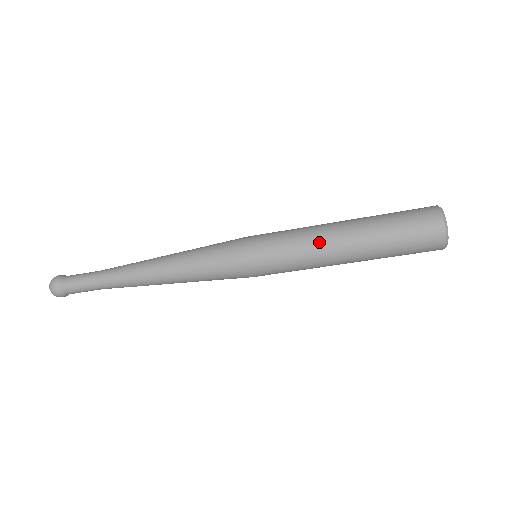
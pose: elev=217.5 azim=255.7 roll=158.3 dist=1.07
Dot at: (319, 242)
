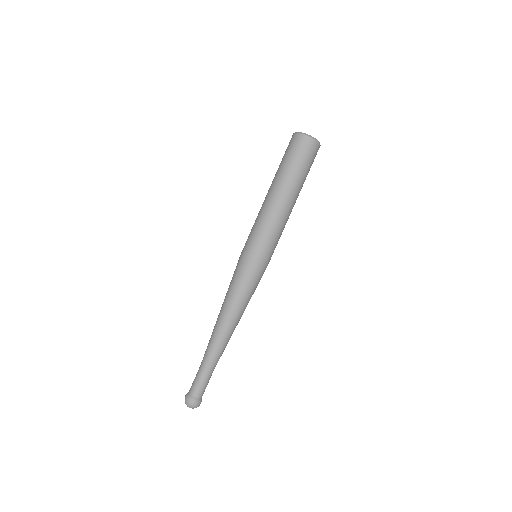
Dot at: (271, 210)
